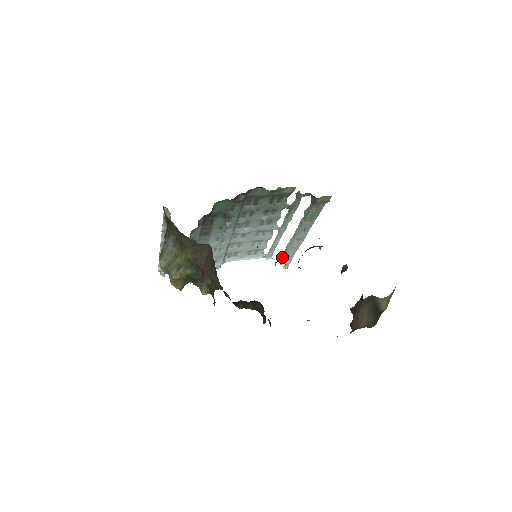
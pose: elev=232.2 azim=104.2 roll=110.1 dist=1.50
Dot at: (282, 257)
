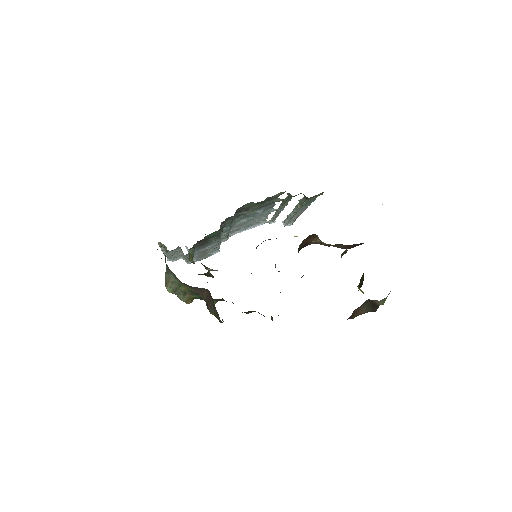
Dot at: (285, 221)
